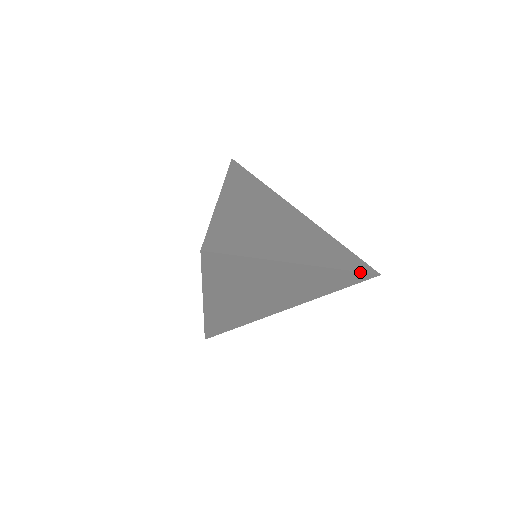
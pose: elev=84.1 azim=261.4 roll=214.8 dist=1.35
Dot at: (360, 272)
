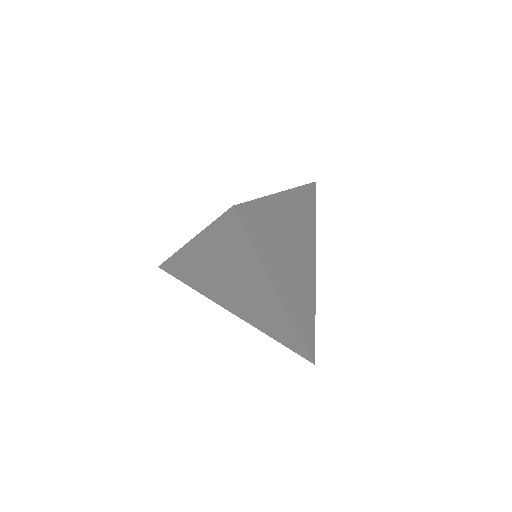
Dot at: (305, 346)
